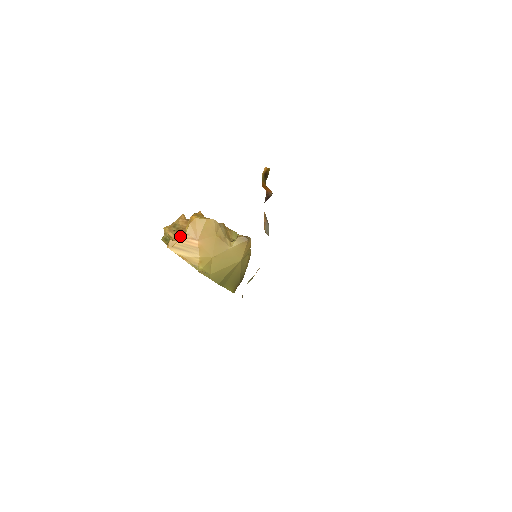
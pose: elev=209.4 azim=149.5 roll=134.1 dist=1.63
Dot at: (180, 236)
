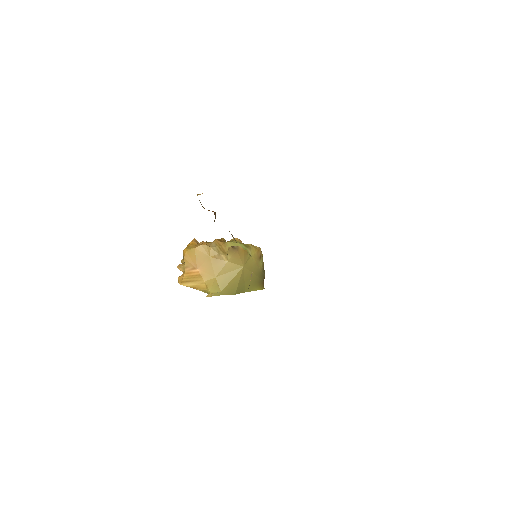
Dot at: occluded
